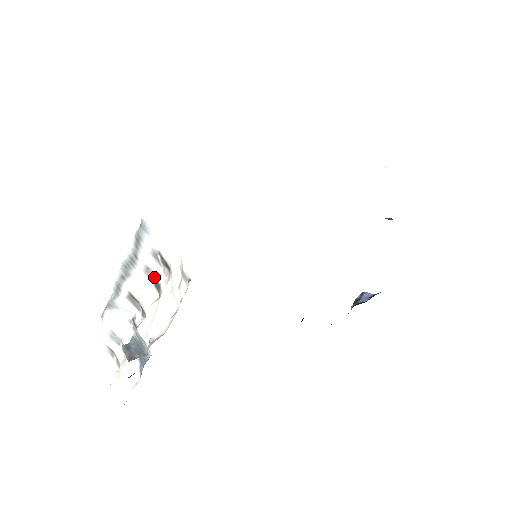
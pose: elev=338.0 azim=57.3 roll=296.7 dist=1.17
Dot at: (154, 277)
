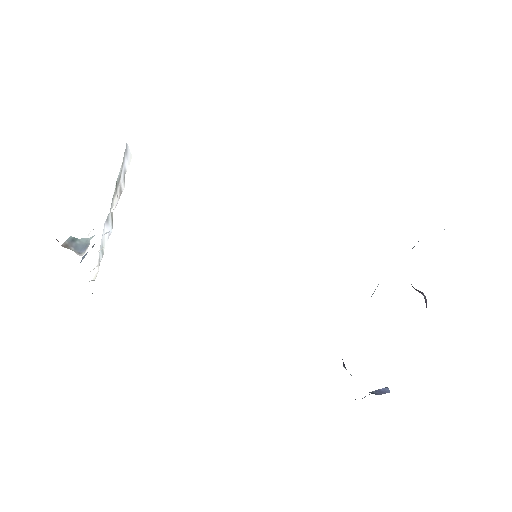
Dot at: (119, 196)
